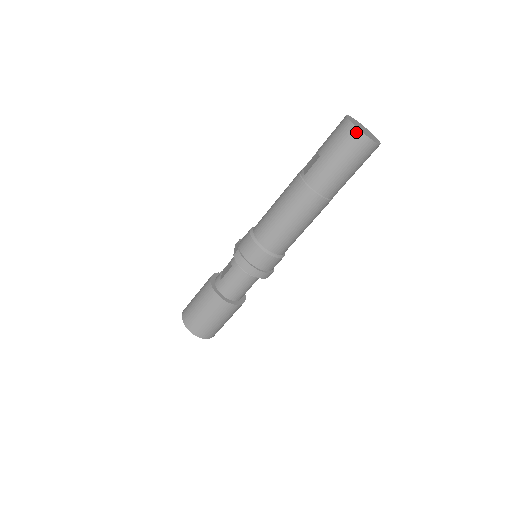
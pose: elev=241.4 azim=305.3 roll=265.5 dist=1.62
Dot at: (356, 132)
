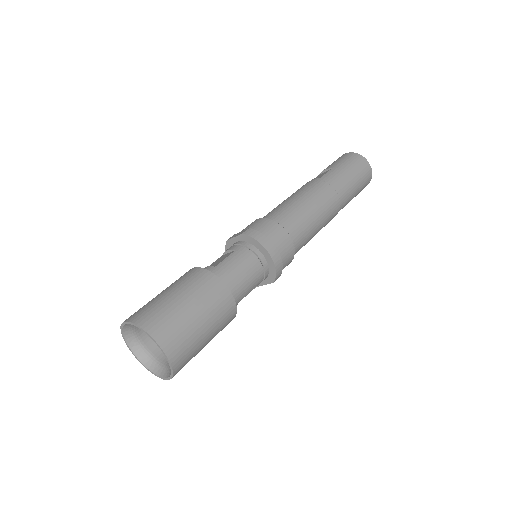
Dot at: (361, 157)
